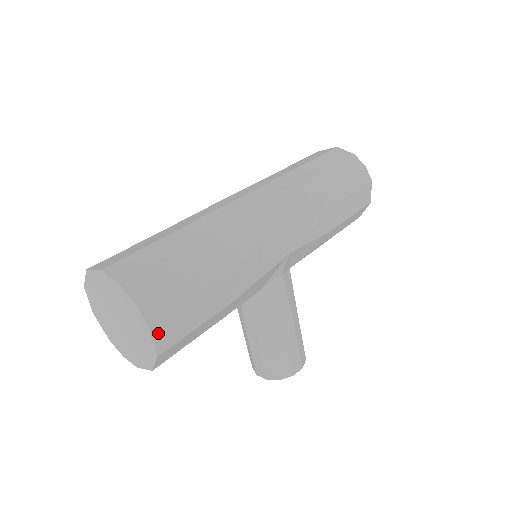
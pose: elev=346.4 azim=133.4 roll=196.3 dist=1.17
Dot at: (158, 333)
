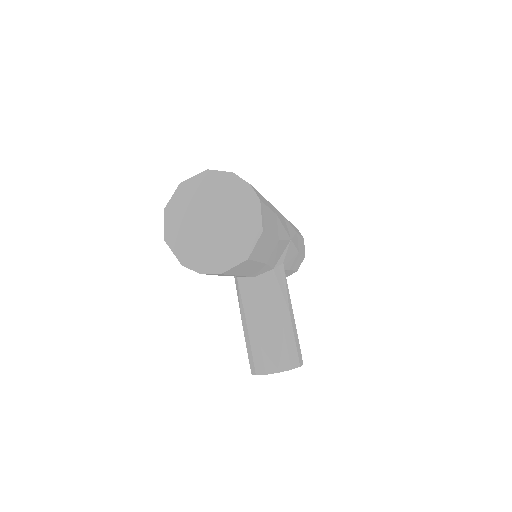
Dot at: (262, 212)
